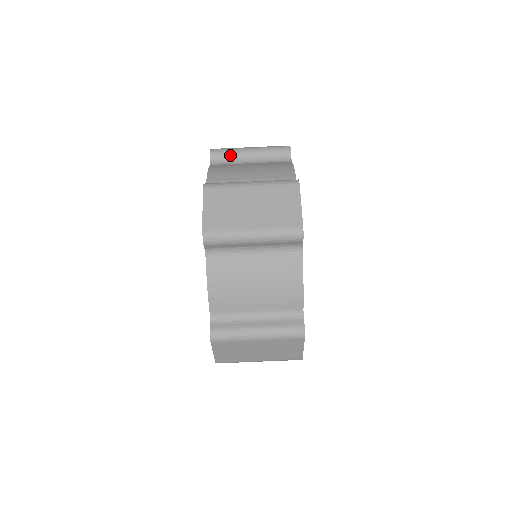
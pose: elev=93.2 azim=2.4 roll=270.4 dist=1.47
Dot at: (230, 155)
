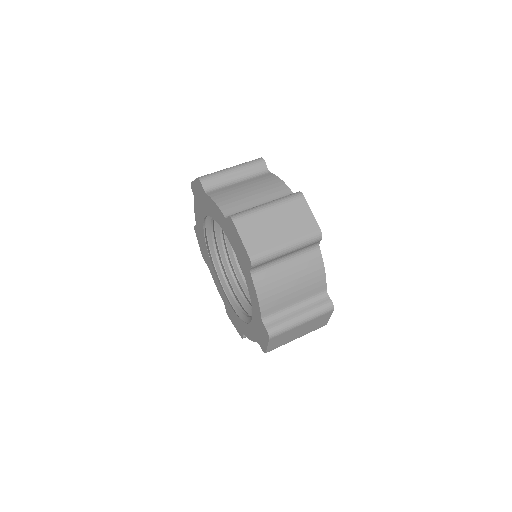
Dot at: (218, 179)
